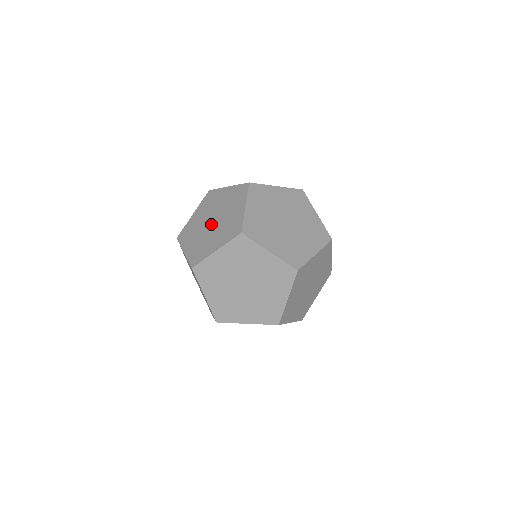
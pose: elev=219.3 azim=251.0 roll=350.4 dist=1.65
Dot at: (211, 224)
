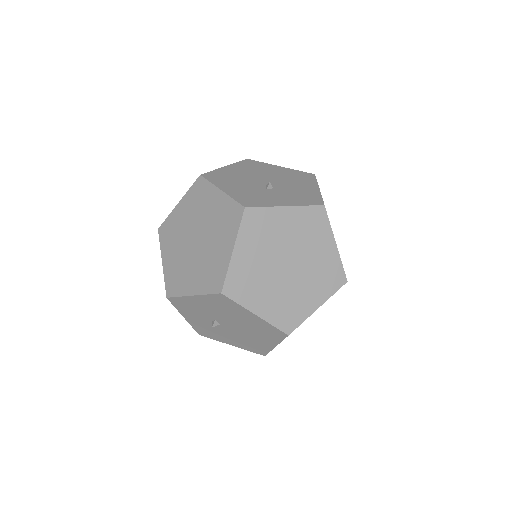
Dot at: (266, 183)
